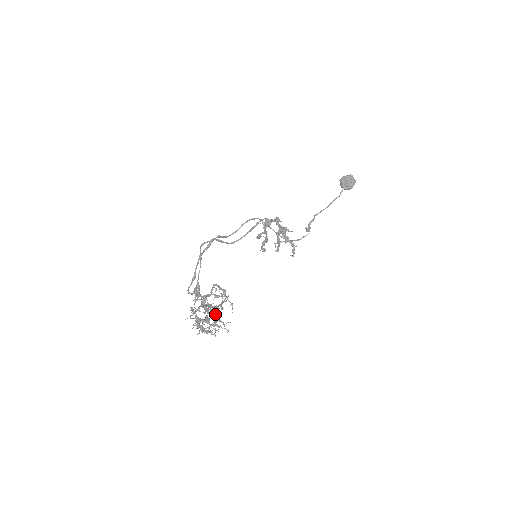
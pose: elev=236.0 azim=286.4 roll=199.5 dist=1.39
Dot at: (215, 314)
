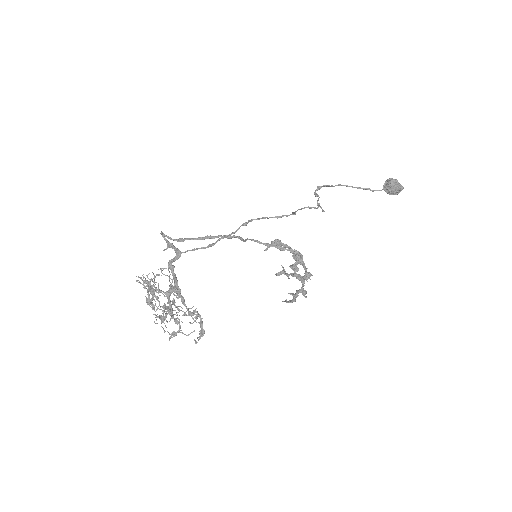
Dot at: (175, 333)
